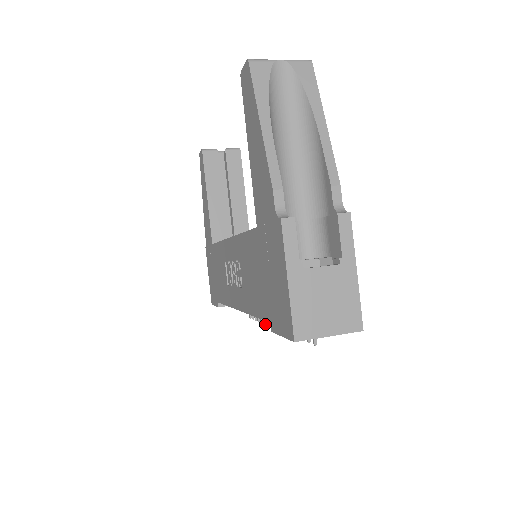
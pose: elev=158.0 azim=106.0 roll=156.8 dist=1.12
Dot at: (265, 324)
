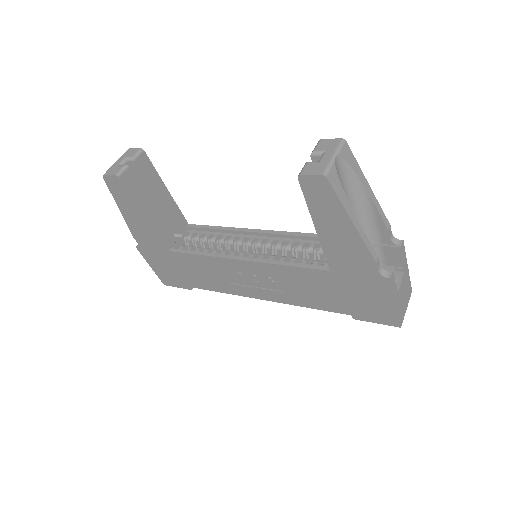
Dot at: occluded
